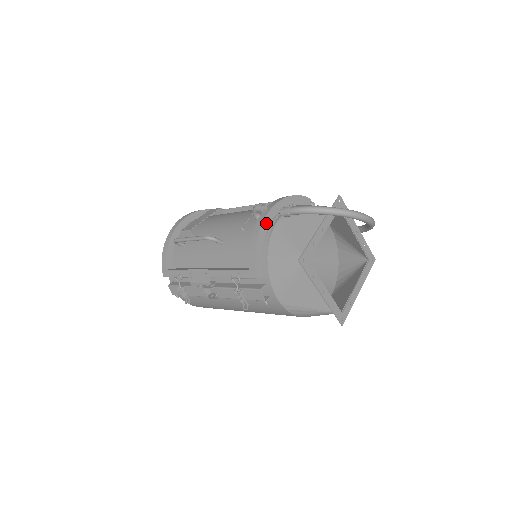
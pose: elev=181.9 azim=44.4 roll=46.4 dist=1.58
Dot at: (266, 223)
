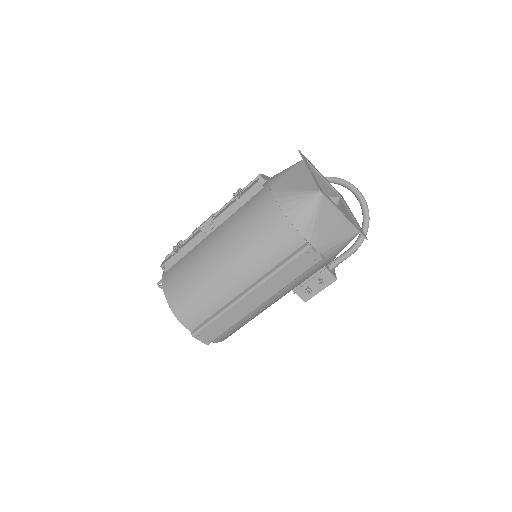
Dot at: occluded
